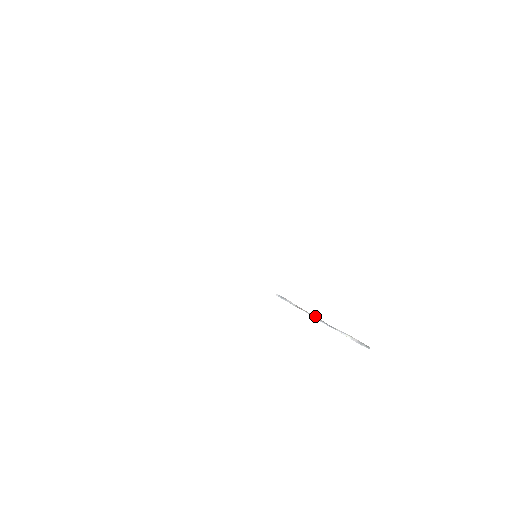
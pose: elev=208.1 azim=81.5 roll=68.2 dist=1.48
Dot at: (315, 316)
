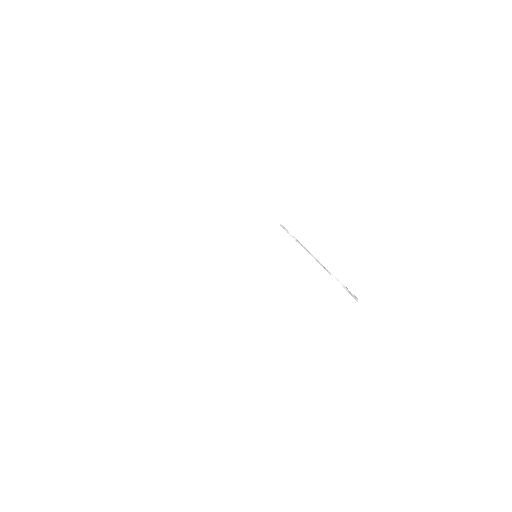
Dot at: (313, 256)
